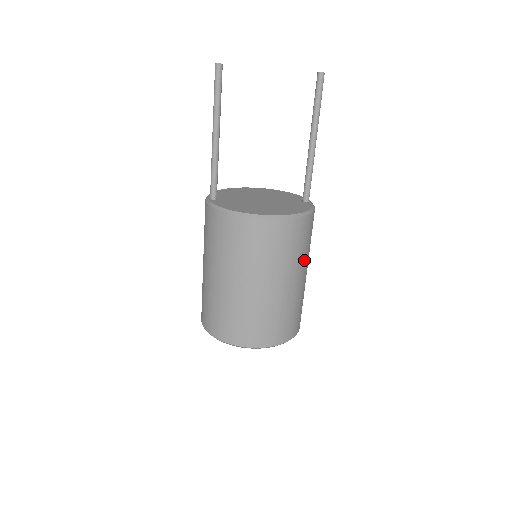
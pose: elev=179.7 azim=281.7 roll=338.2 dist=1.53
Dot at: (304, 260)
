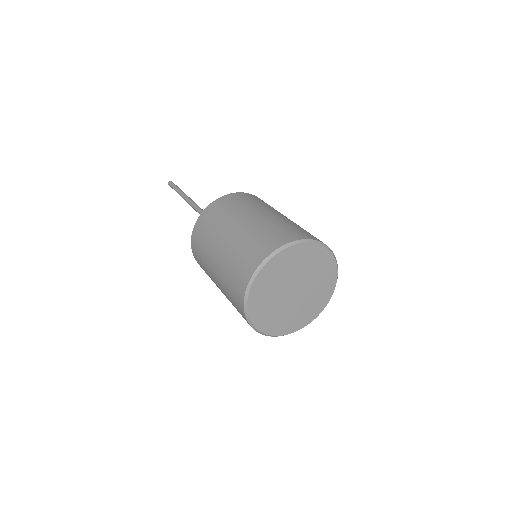
Dot at: occluded
